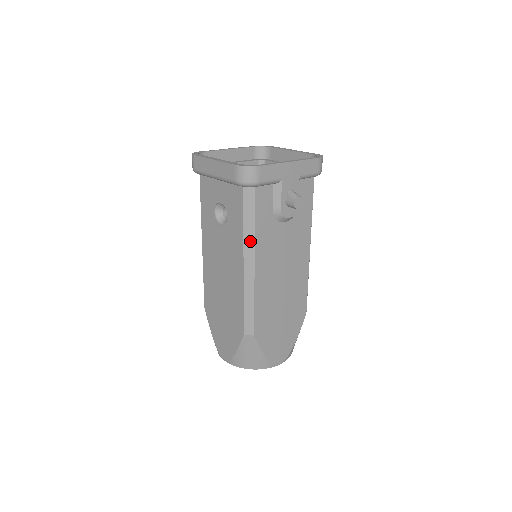
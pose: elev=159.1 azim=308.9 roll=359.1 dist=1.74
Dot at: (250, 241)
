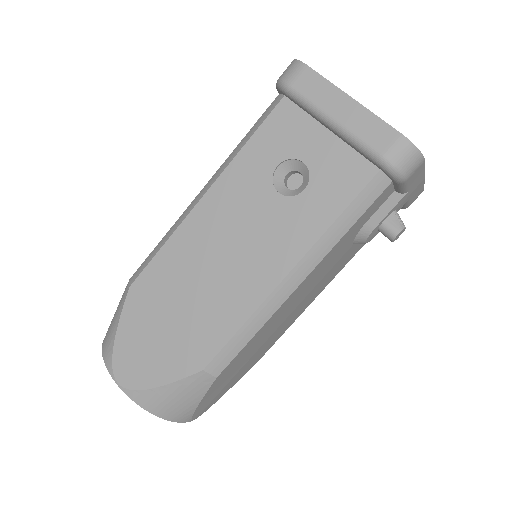
Dot at: (324, 247)
